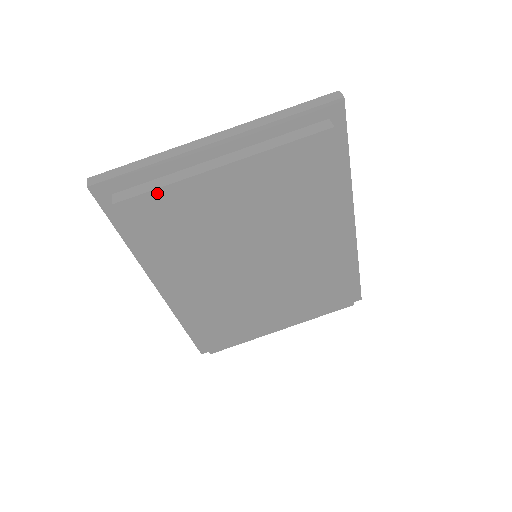
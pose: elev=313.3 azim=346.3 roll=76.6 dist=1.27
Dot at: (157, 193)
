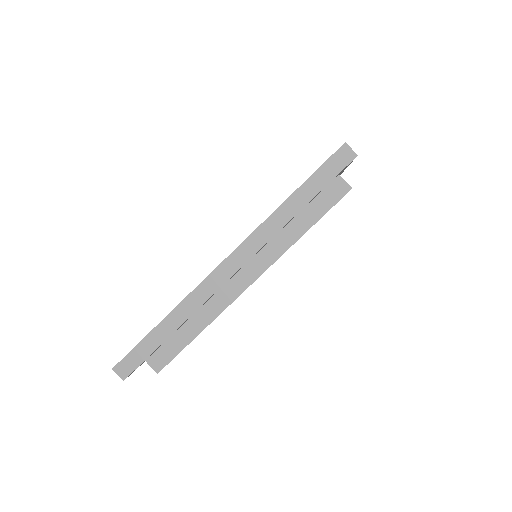
Dot at: occluded
